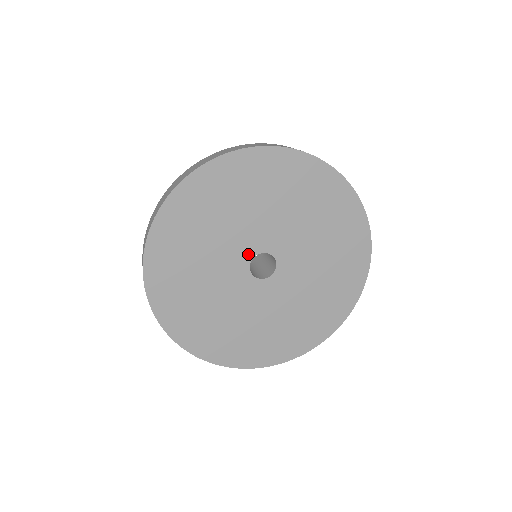
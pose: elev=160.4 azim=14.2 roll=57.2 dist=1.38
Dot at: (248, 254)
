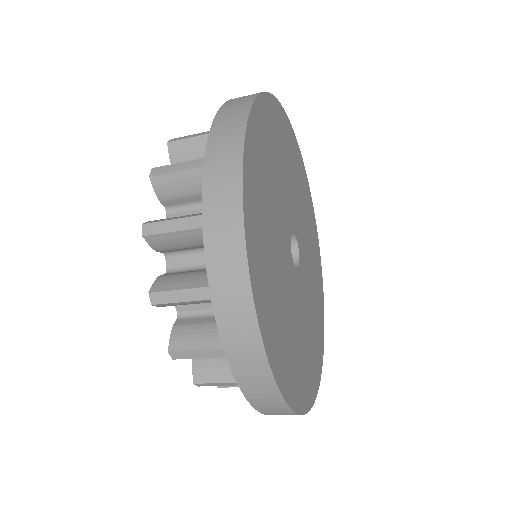
Dot at: (289, 226)
